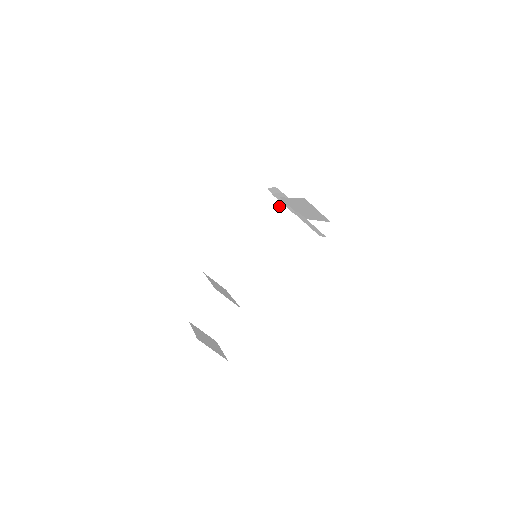
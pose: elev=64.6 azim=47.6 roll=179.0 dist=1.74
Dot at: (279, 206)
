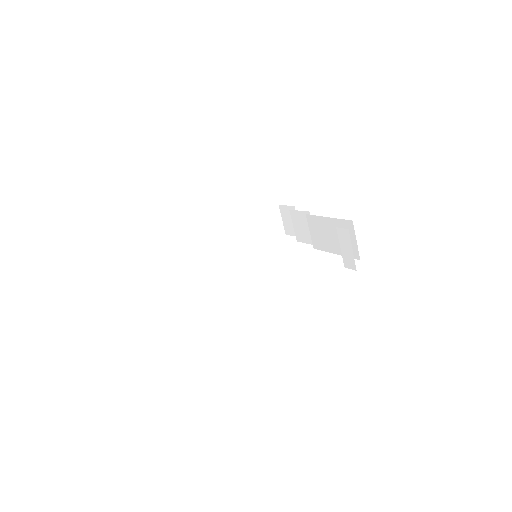
Dot at: (279, 228)
